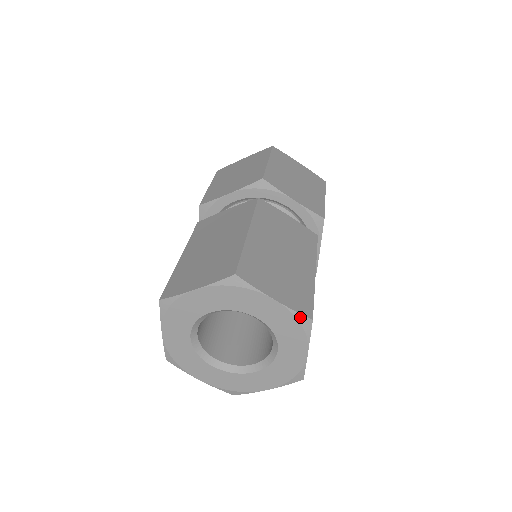
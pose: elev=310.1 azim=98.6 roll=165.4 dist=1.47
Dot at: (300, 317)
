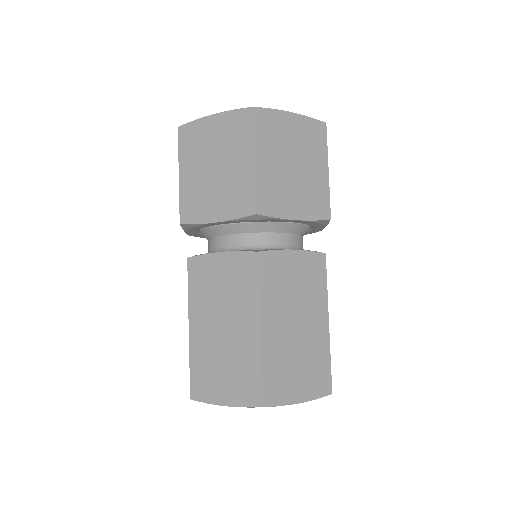
Dot at: (321, 397)
